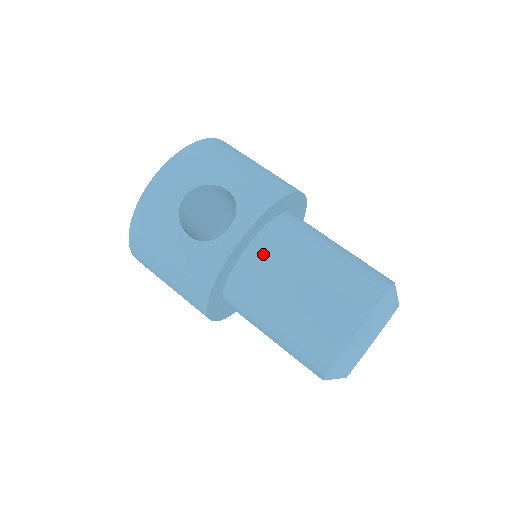
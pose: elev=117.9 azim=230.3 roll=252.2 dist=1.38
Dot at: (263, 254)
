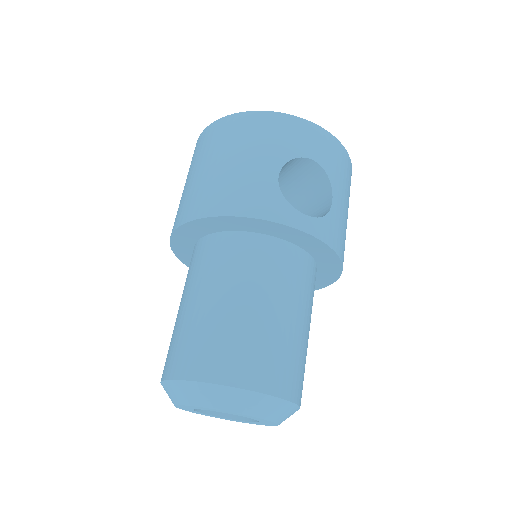
Dot at: (286, 260)
